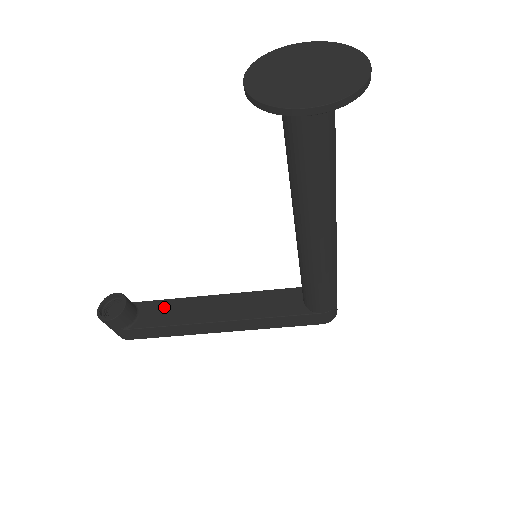
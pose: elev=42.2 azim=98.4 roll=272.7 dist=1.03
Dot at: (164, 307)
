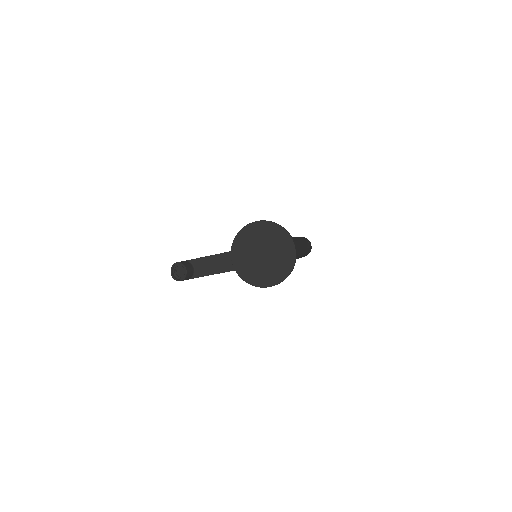
Dot at: (208, 262)
